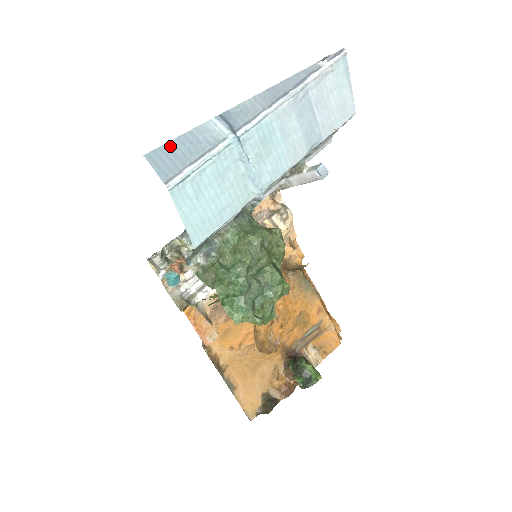
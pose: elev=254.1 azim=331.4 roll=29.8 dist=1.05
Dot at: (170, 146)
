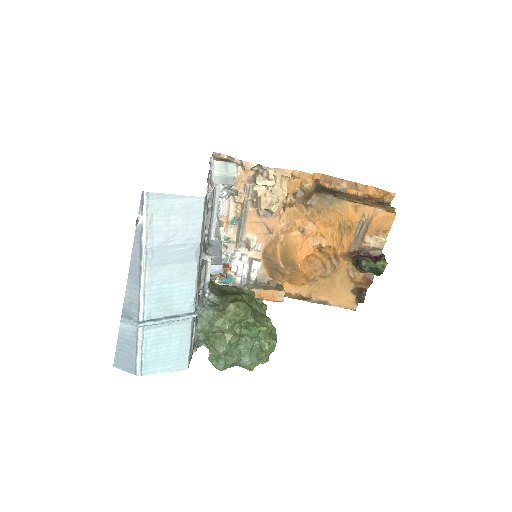
Dot at: (118, 353)
